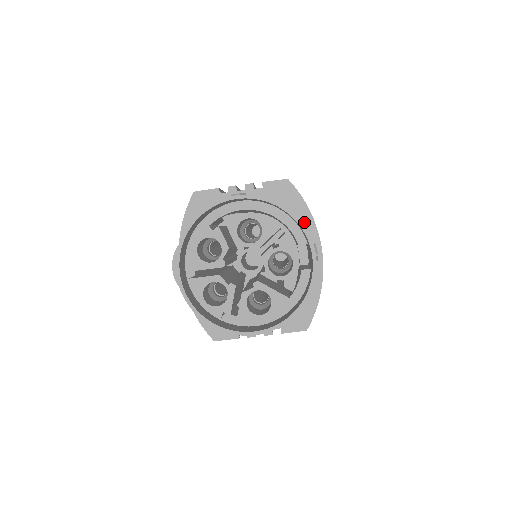
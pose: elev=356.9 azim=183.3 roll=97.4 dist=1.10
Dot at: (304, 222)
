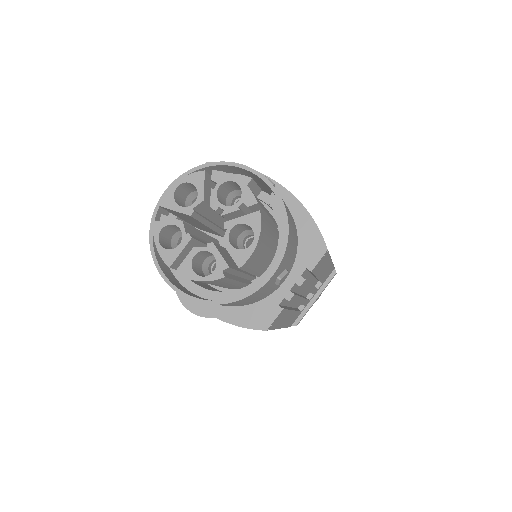
Dot at: occluded
